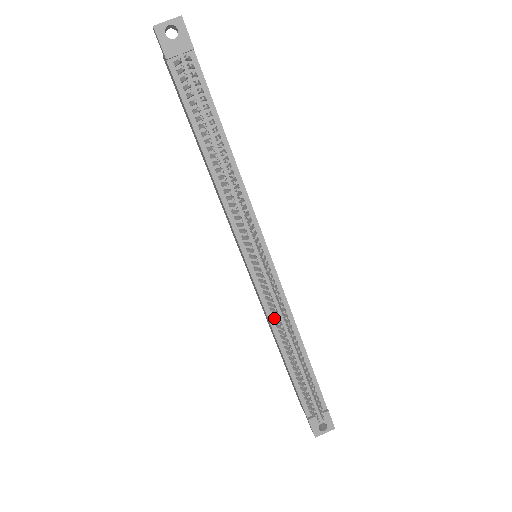
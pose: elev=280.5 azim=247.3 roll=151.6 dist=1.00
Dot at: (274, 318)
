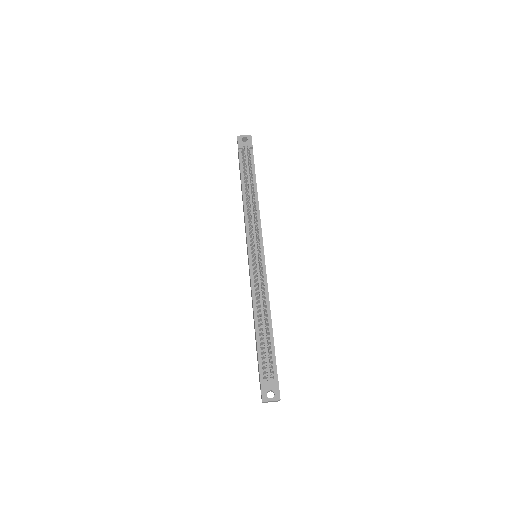
Dot at: (256, 293)
